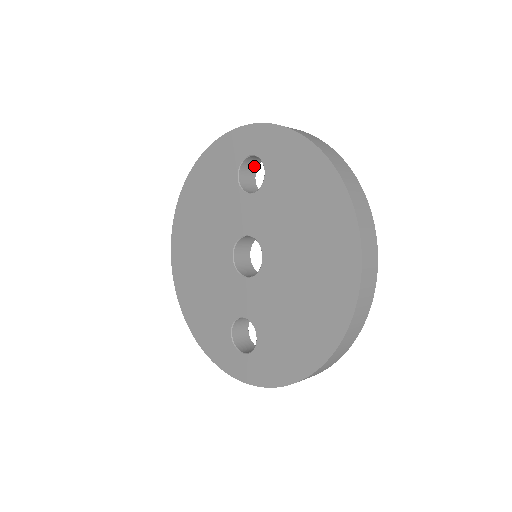
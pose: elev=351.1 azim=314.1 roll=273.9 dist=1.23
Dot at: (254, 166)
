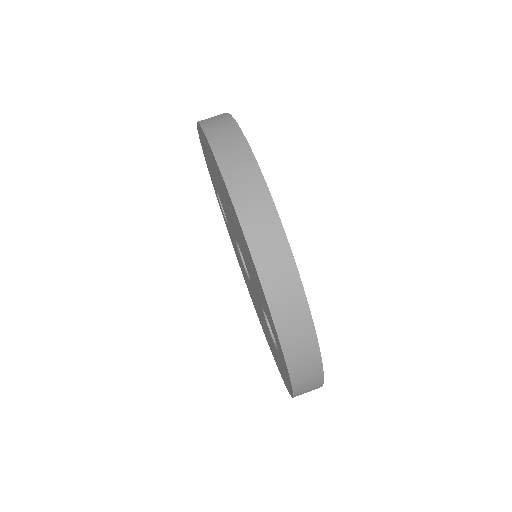
Dot at: occluded
